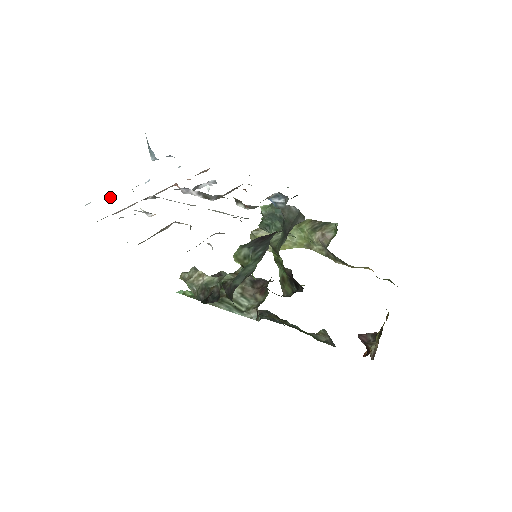
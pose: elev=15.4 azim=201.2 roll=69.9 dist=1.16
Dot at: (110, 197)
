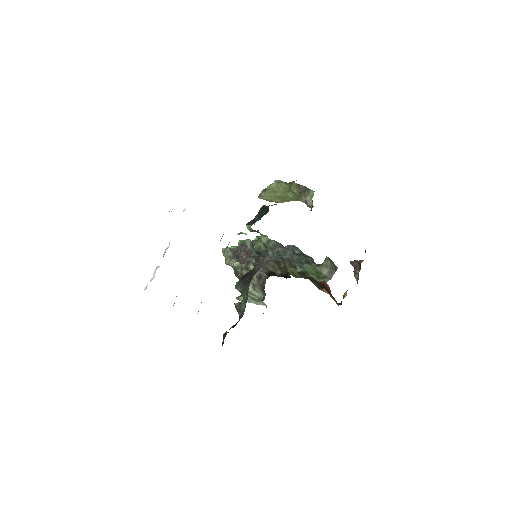
Dot at: (154, 275)
